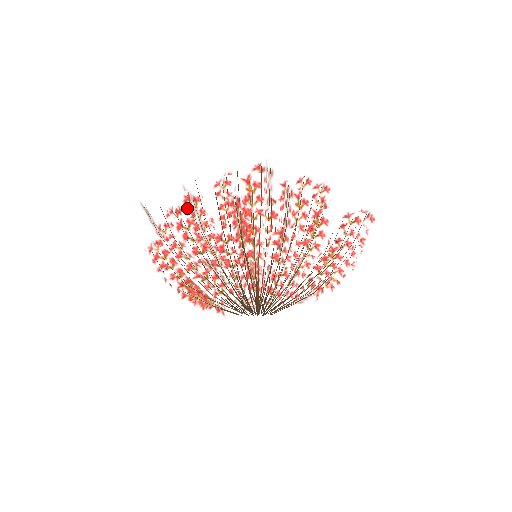
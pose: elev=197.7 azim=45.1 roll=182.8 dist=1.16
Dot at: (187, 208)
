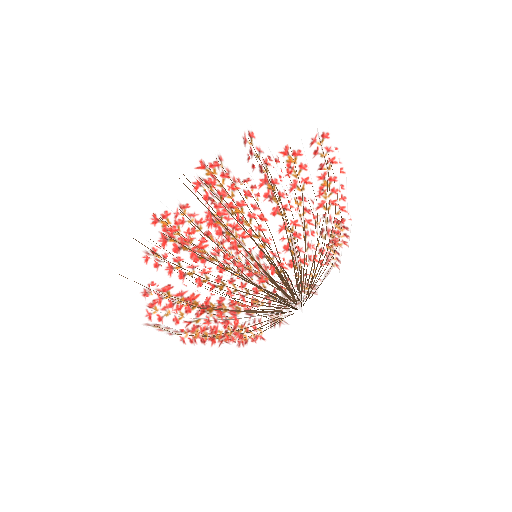
Dot at: occluded
